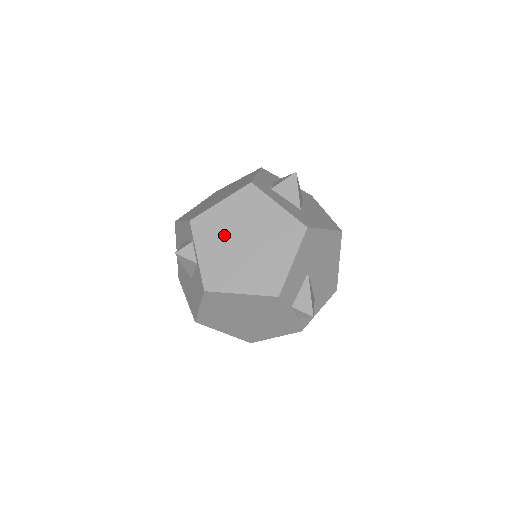
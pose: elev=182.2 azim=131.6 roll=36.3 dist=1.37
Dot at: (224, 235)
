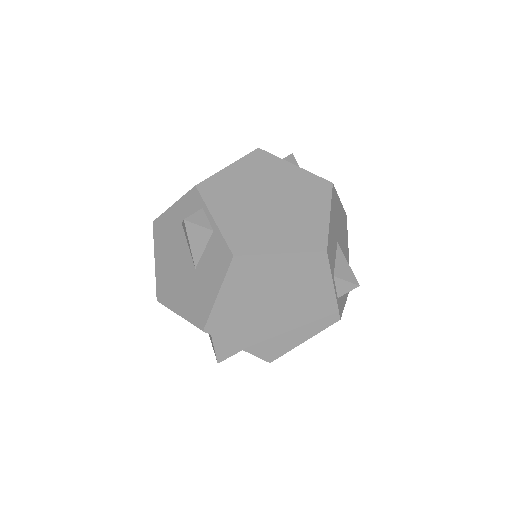
Dot at: (242, 196)
